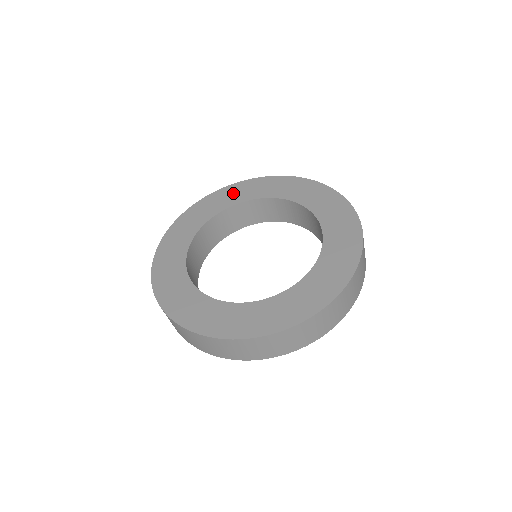
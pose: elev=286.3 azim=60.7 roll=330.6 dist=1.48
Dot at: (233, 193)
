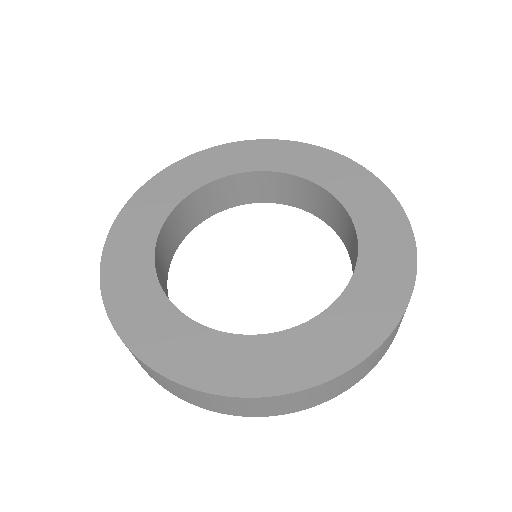
Dot at: (223, 158)
